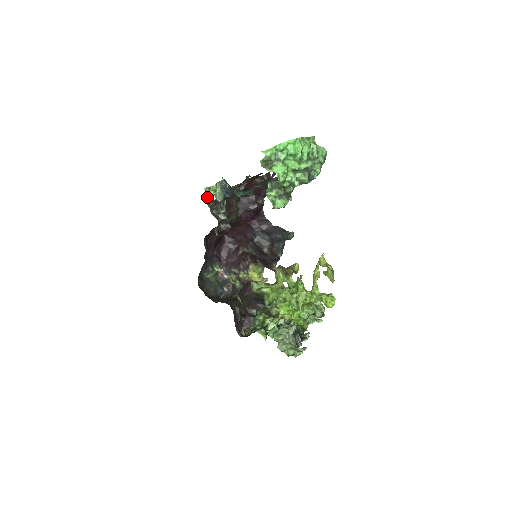
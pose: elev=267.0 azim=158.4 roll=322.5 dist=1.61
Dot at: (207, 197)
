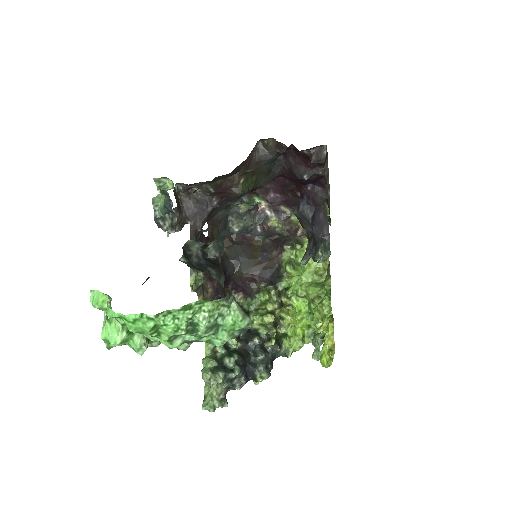
Dot at: (158, 189)
